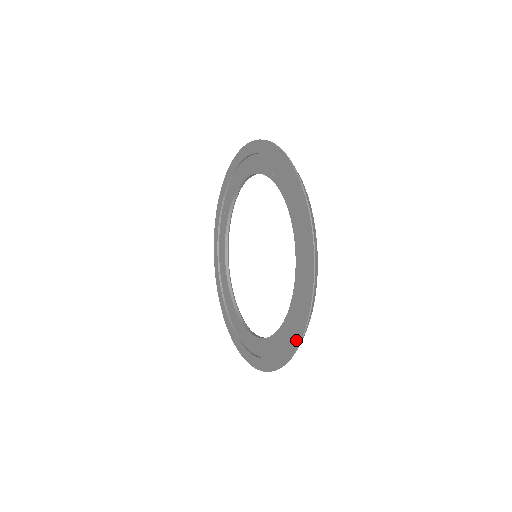
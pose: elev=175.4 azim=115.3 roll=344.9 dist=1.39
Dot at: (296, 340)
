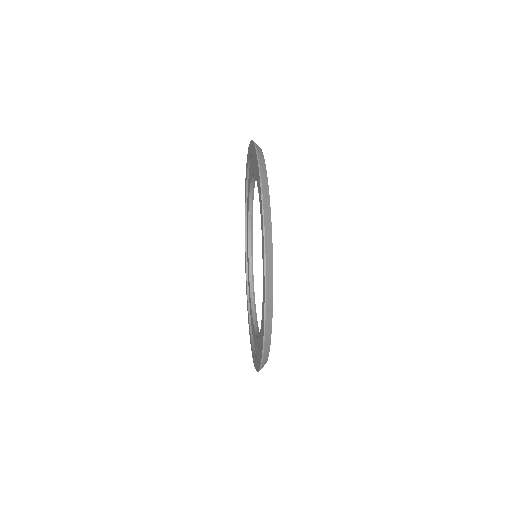
Dot at: (263, 270)
